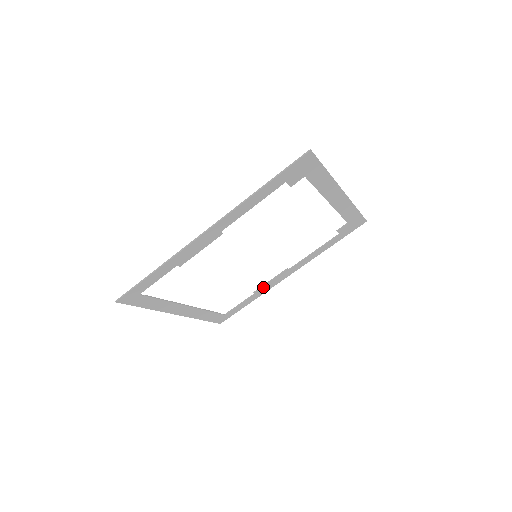
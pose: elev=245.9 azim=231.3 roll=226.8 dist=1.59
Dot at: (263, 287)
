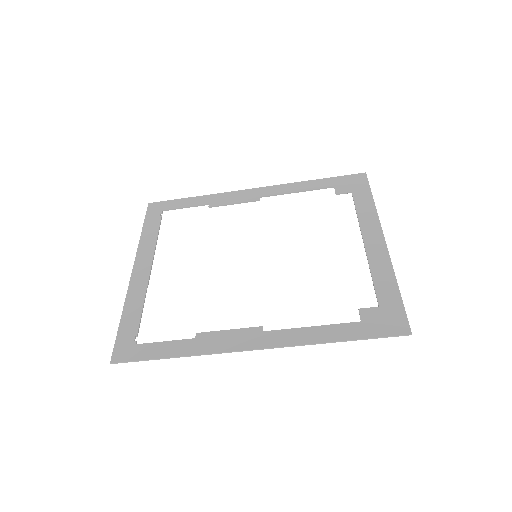
Dot at: (222, 204)
